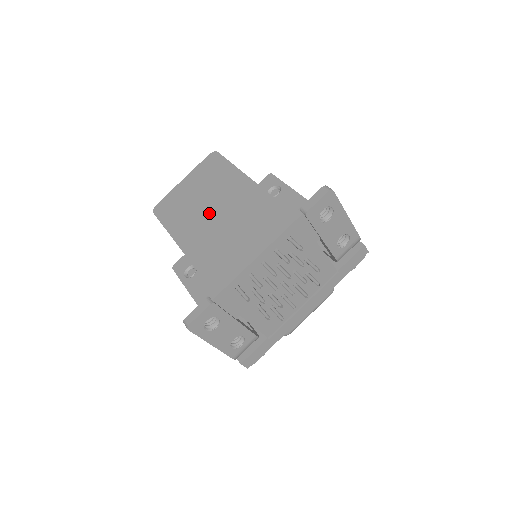
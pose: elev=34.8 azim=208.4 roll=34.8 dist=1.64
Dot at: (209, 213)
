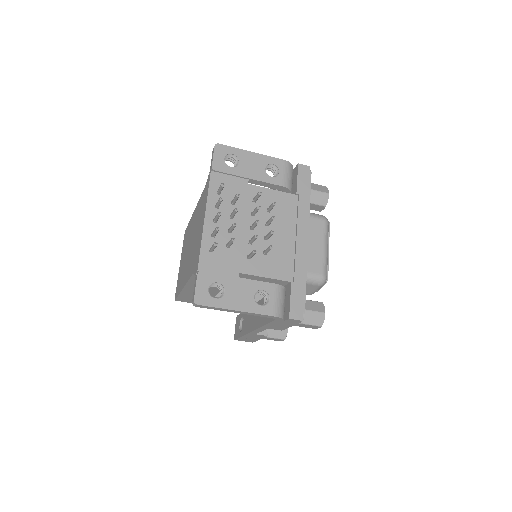
Dot at: (188, 251)
